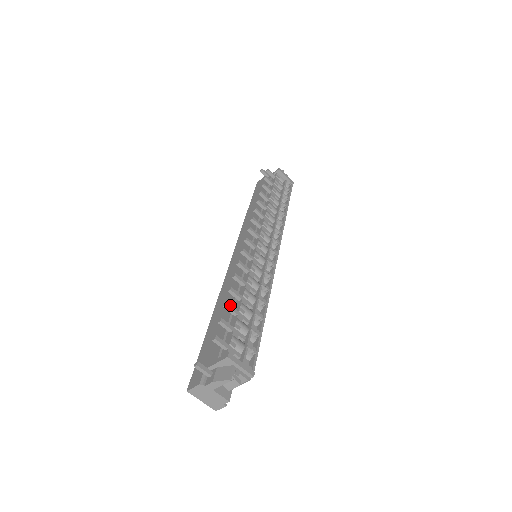
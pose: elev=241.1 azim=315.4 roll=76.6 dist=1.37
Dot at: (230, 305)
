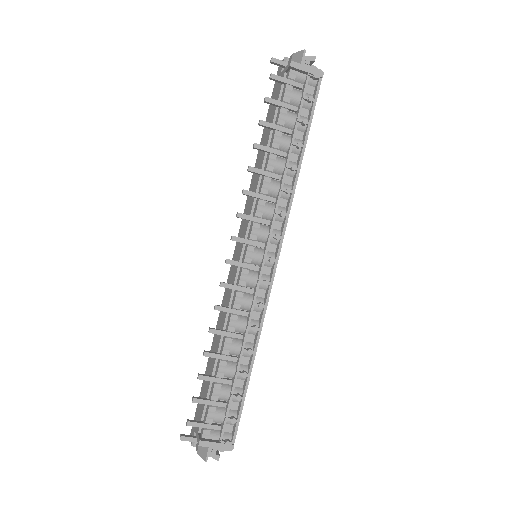
Dot at: (204, 376)
